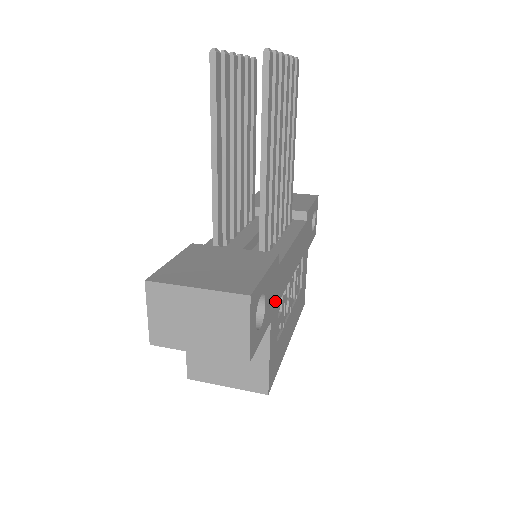
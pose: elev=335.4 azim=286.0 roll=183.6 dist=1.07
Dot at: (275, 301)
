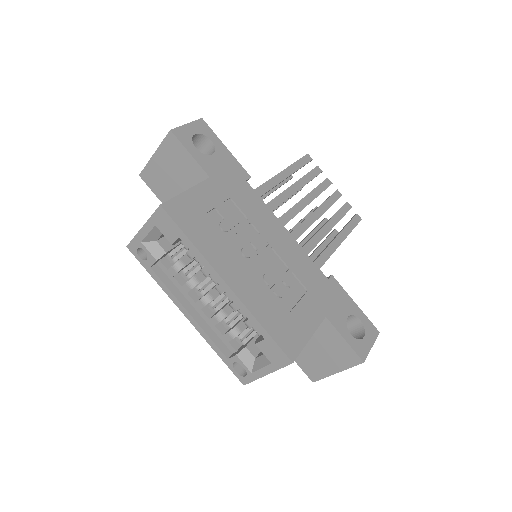
Dot at: (226, 185)
